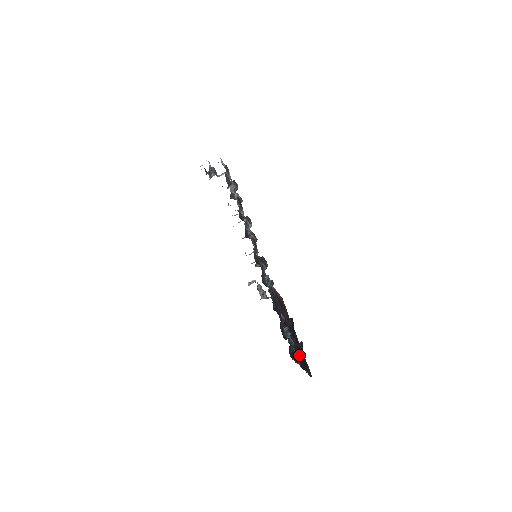
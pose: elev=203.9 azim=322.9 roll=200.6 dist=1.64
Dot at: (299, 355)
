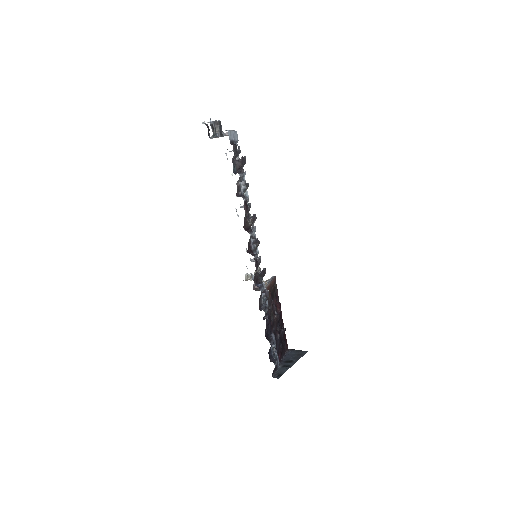
Dot at: (280, 348)
